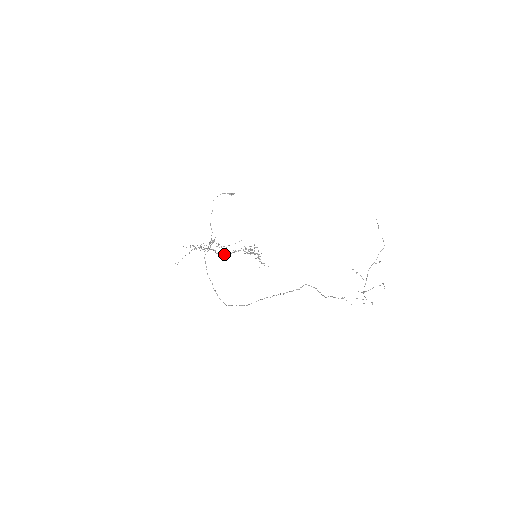
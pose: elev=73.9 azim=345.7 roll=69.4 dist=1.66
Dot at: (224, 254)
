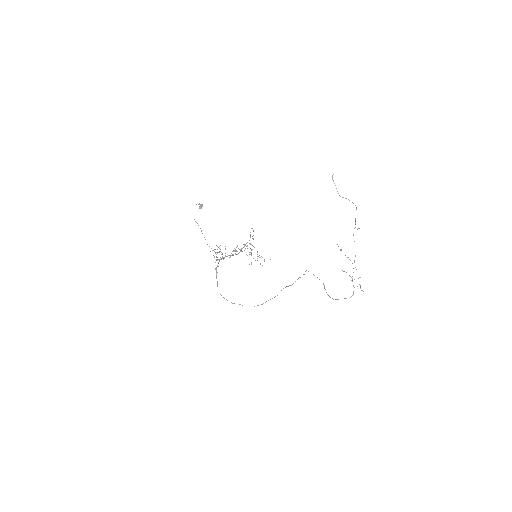
Dot at: (237, 254)
